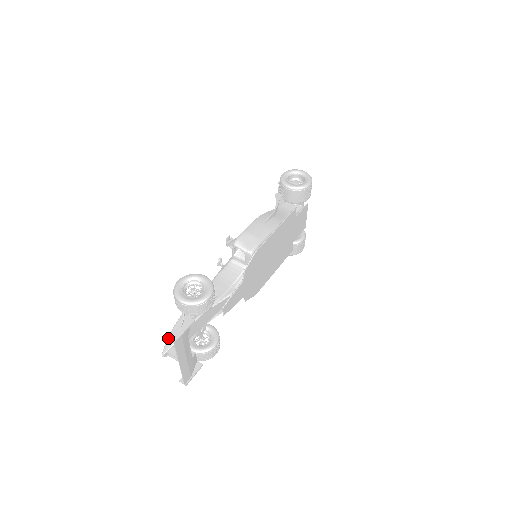
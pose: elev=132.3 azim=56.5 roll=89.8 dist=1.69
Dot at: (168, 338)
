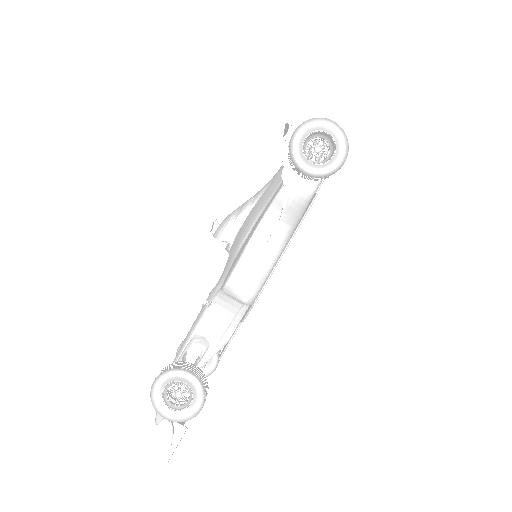
Dot at: occluded
